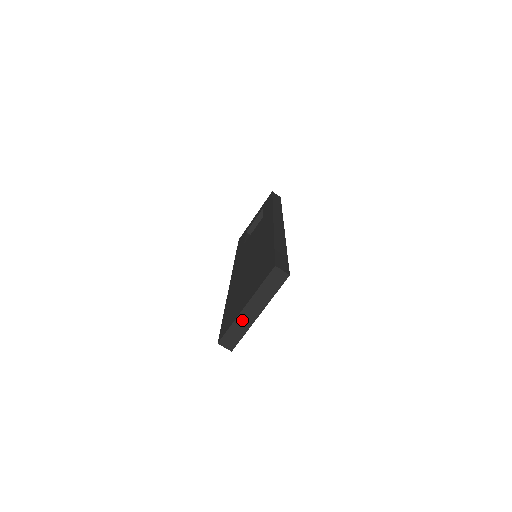
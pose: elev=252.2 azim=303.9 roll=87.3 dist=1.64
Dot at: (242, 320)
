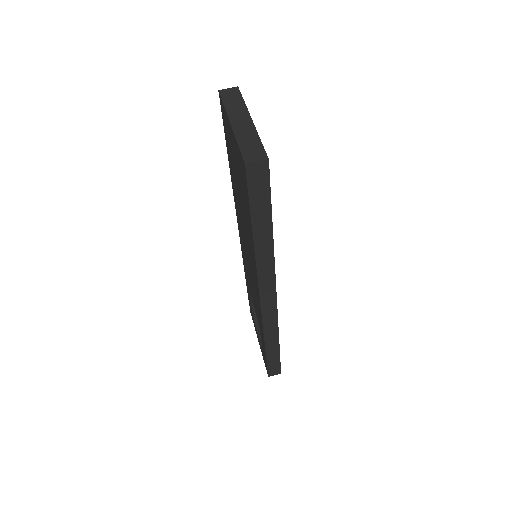
Dot at: (242, 133)
